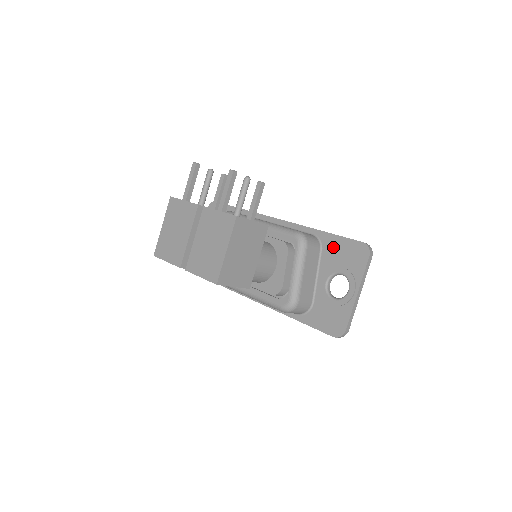
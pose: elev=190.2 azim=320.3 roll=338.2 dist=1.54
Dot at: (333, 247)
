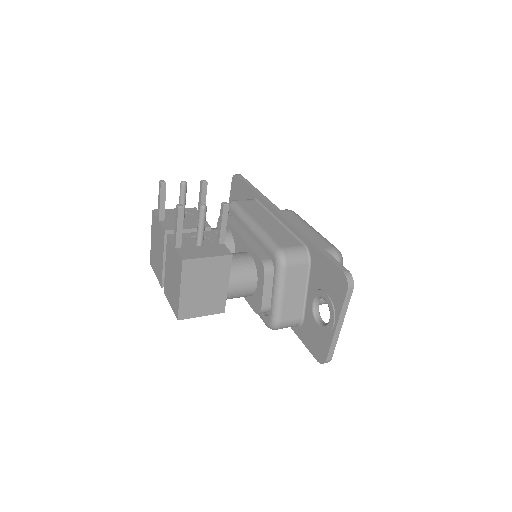
Dot at: (319, 266)
